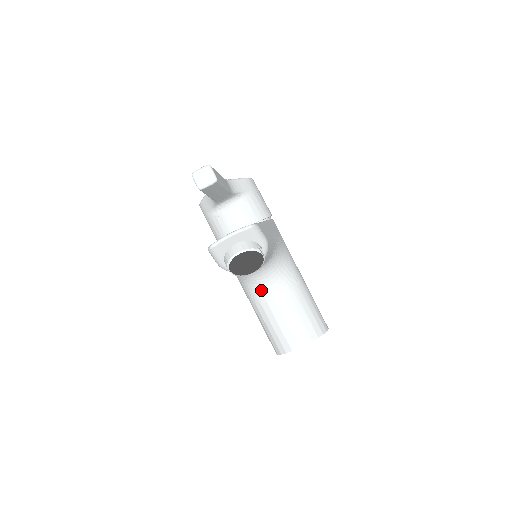
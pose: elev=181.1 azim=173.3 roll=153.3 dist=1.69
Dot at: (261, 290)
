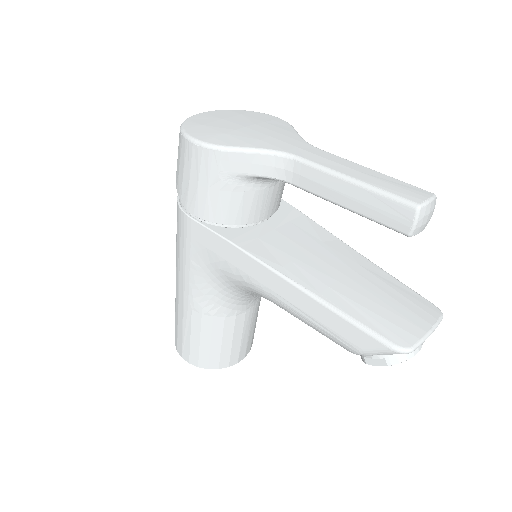
Dot at: (241, 303)
